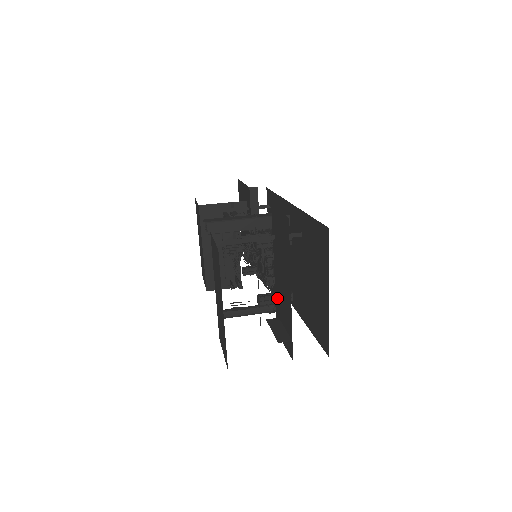
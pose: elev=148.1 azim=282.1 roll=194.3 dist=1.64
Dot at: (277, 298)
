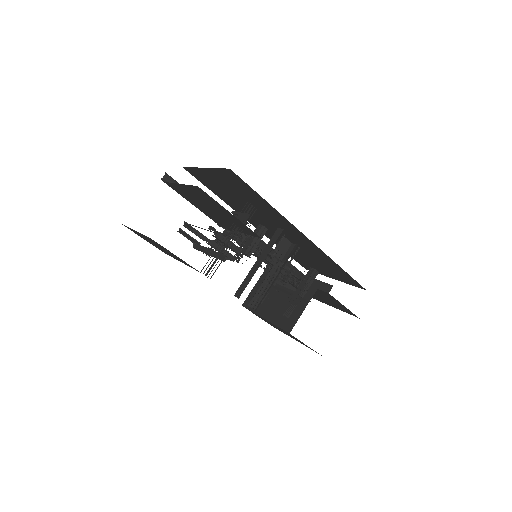
Dot at: occluded
